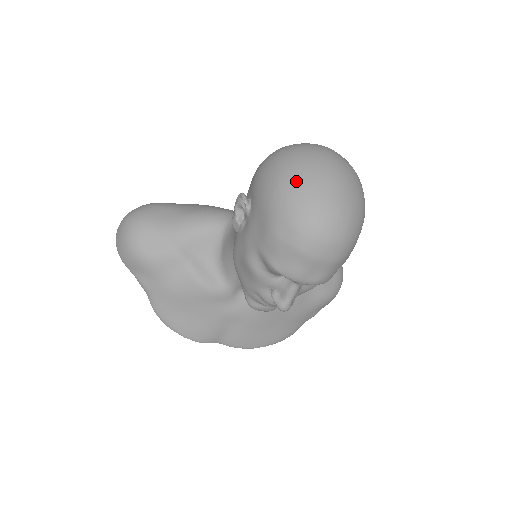
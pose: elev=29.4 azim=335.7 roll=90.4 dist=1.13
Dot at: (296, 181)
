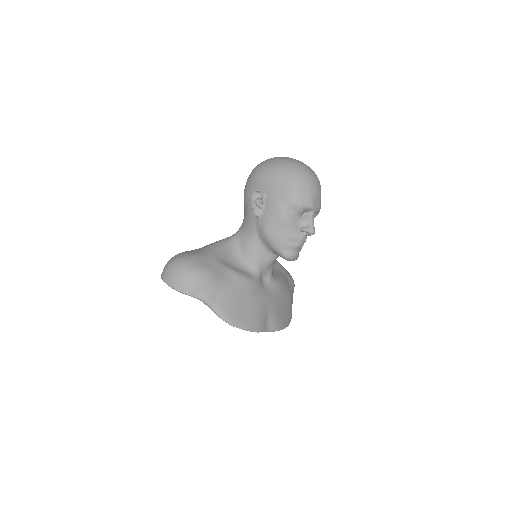
Dot at: (284, 162)
